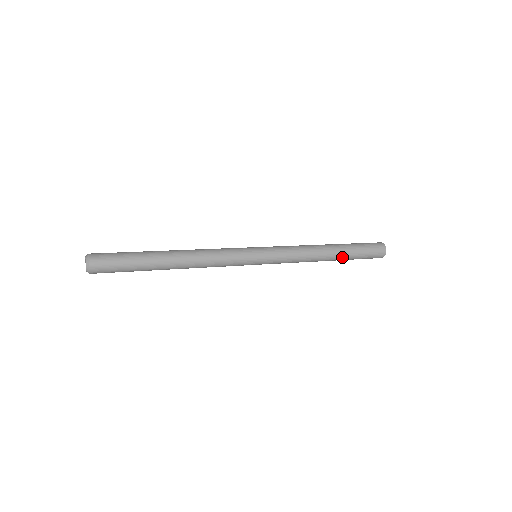
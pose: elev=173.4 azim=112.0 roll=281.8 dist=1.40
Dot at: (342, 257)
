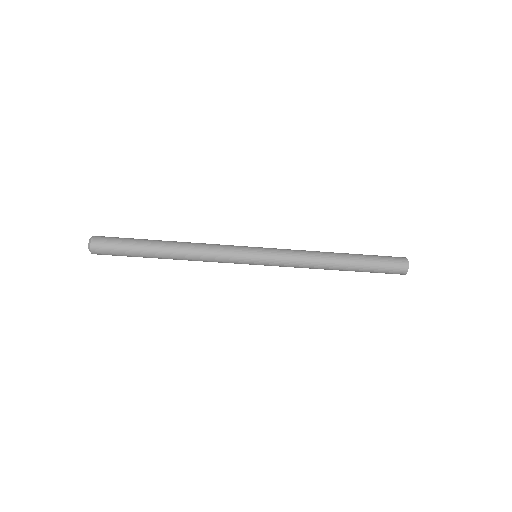
Dot at: (353, 267)
